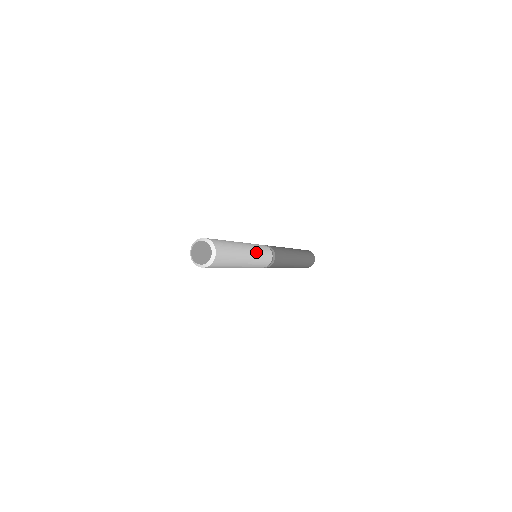
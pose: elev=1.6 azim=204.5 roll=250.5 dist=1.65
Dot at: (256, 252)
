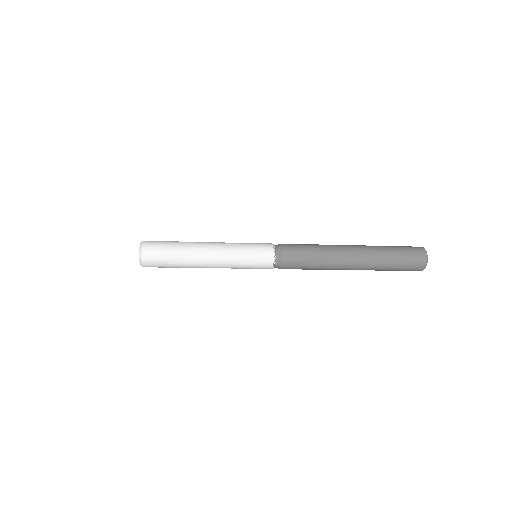
Dot at: (231, 250)
